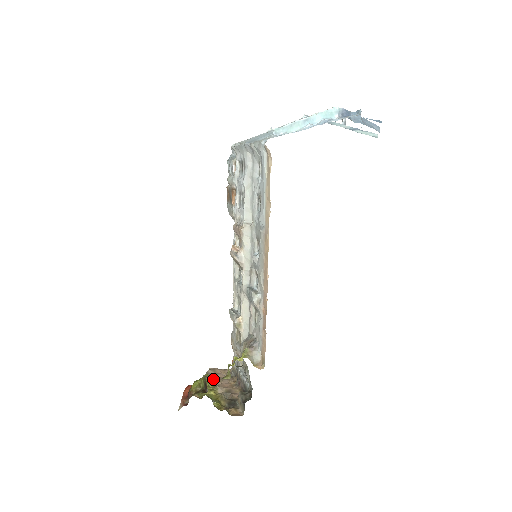
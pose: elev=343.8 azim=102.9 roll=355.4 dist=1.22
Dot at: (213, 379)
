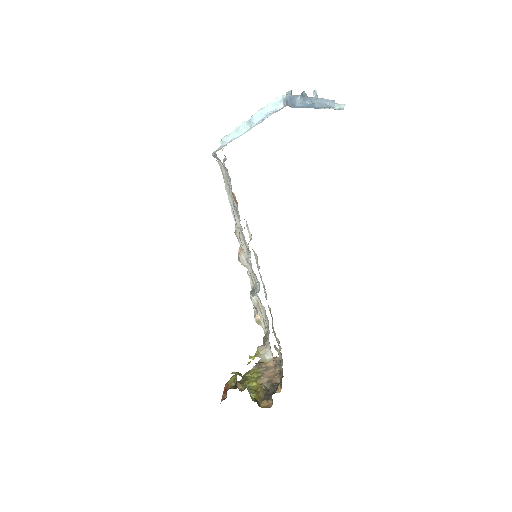
Dot at: (261, 369)
